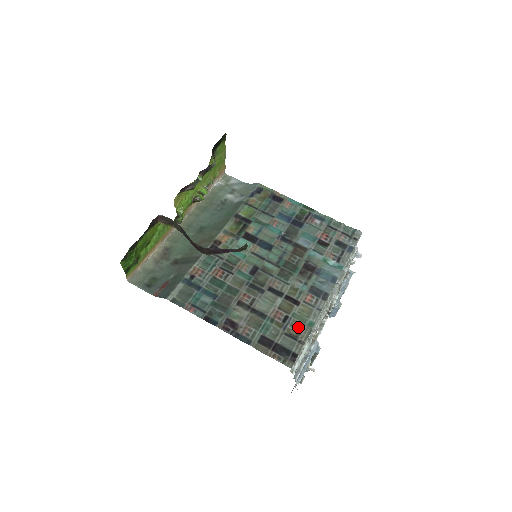
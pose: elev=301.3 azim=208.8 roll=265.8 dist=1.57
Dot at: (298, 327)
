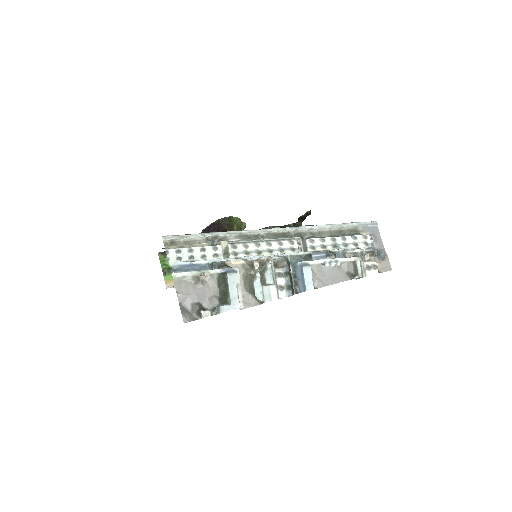
Dot at: occluded
